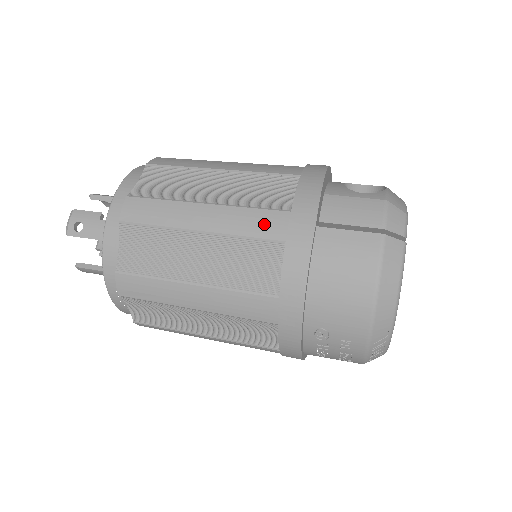
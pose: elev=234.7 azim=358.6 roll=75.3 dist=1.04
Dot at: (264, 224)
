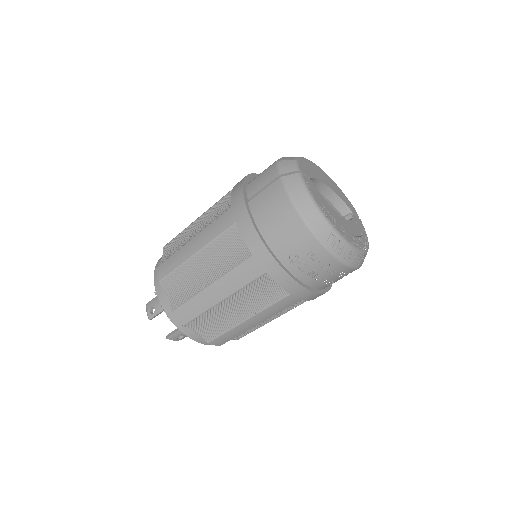
Dot at: (222, 223)
